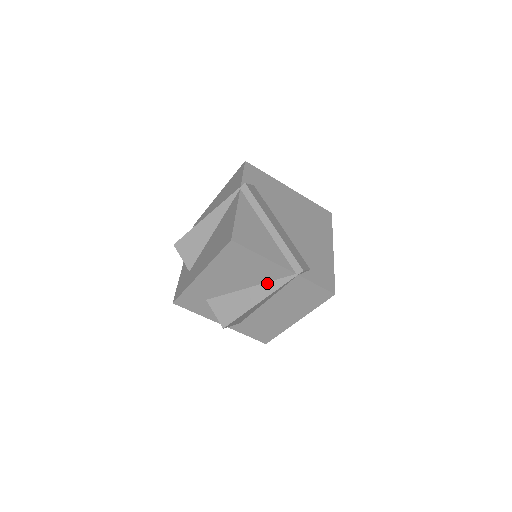
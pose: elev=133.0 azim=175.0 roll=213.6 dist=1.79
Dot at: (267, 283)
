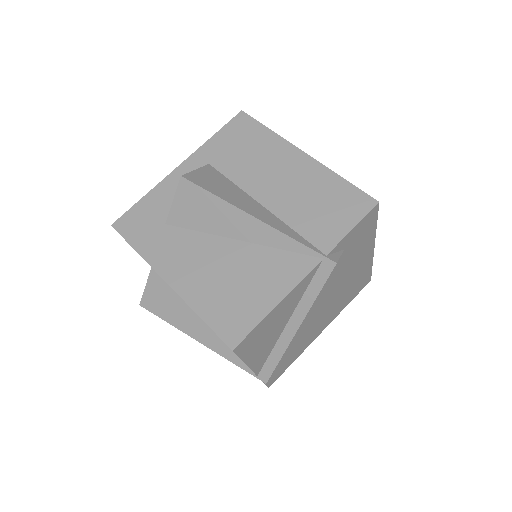
Dot at: (225, 344)
